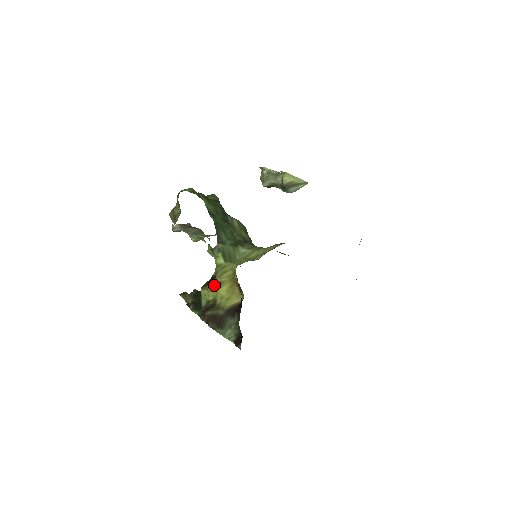
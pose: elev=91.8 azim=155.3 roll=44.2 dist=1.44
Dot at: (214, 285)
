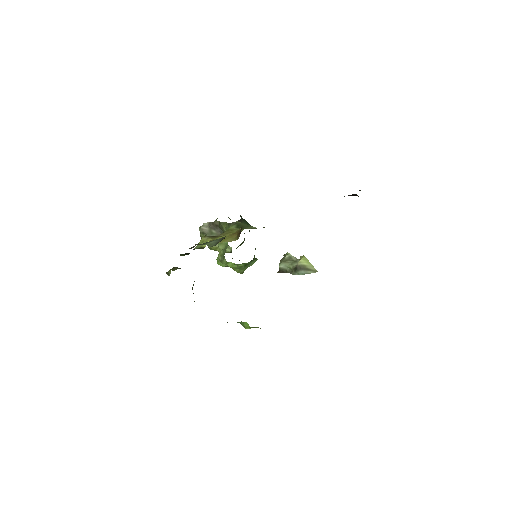
Dot at: (216, 237)
